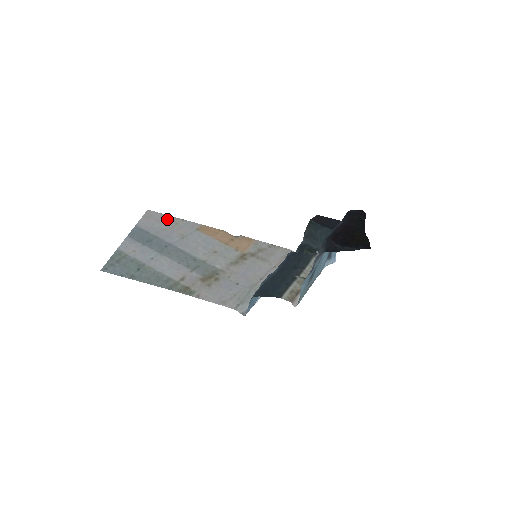
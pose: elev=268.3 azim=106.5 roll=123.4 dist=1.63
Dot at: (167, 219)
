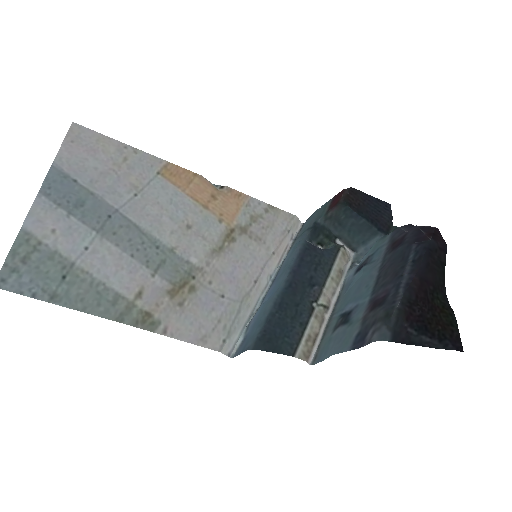
Dot at: (108, 147)
